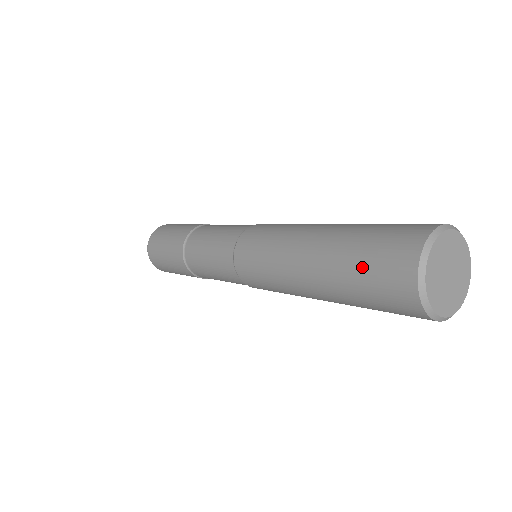
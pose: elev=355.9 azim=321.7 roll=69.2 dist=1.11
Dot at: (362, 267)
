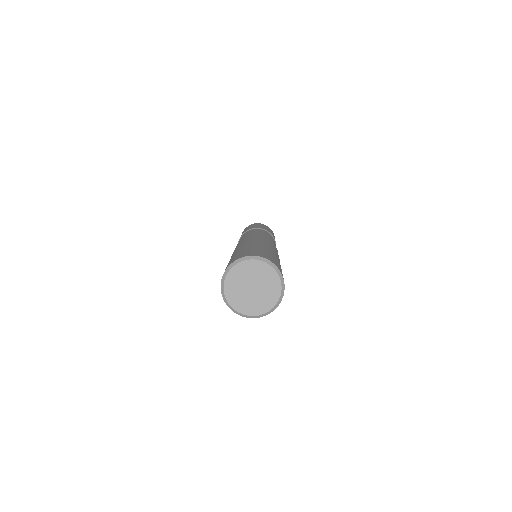
Dot at: (233, 257)
